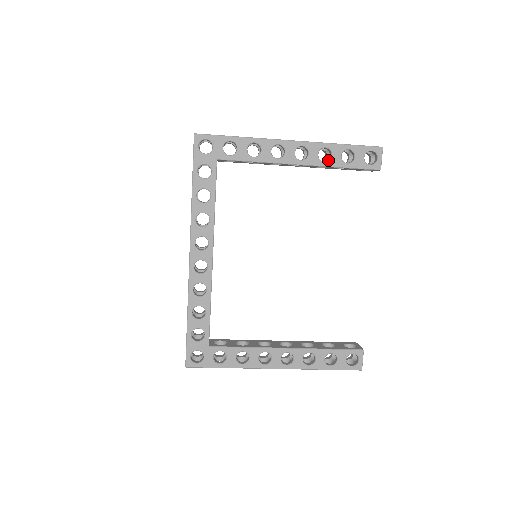
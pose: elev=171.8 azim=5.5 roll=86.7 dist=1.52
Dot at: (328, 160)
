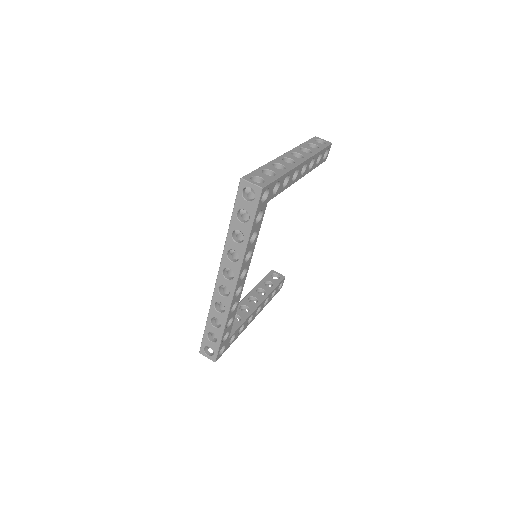
Dot at: (311, 167)
